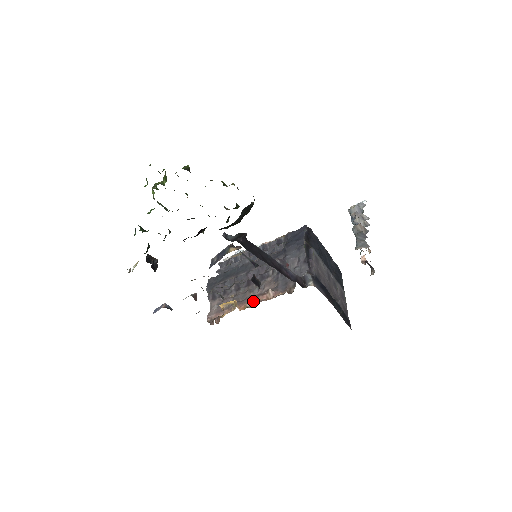
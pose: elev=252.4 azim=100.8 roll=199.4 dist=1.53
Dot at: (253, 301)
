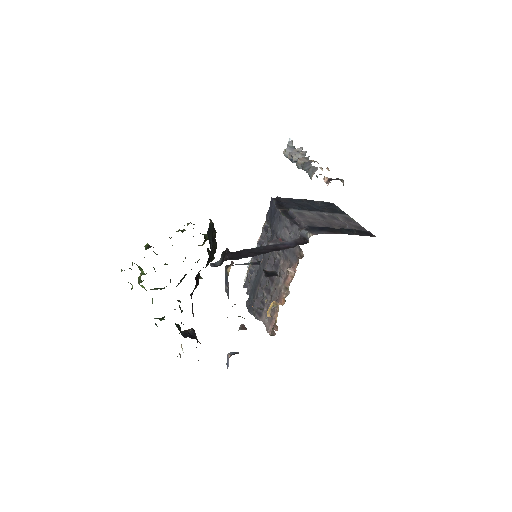
Dot at: (285, 289)
